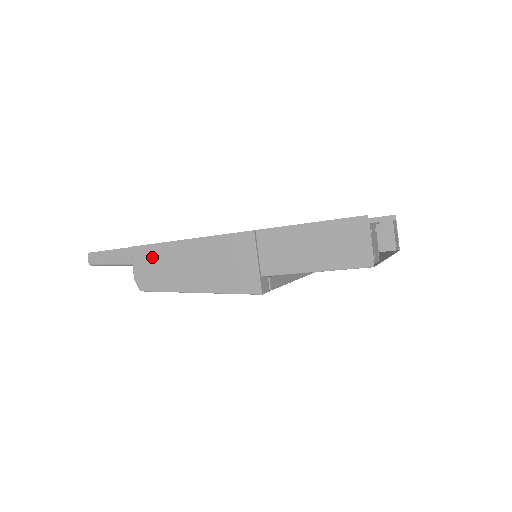
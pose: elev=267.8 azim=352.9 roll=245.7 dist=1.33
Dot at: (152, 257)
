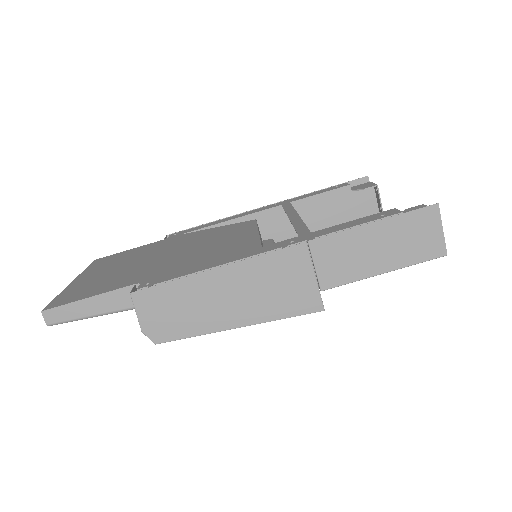
Dot at: (166, 300)
